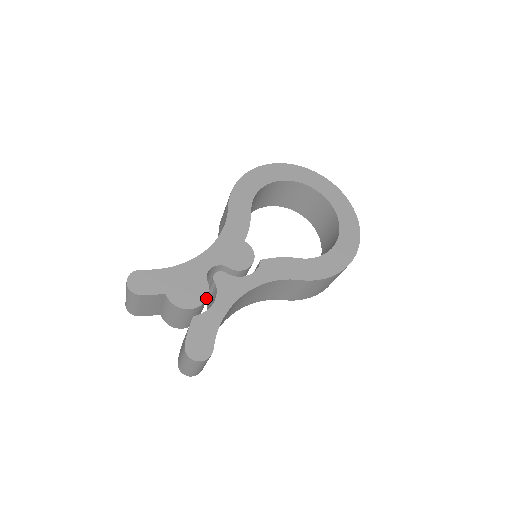
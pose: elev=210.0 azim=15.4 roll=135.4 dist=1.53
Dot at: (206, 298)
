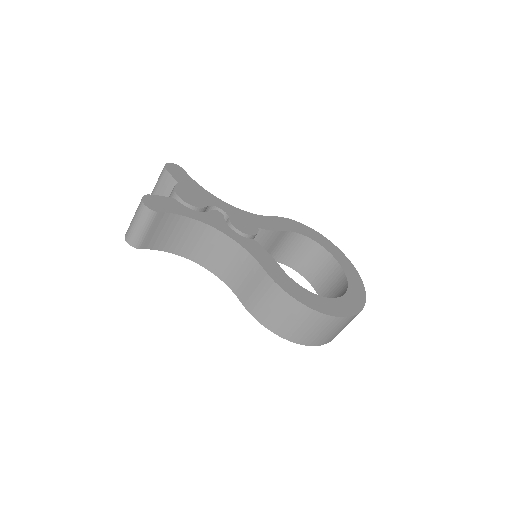
Dot at: (195, 206)
